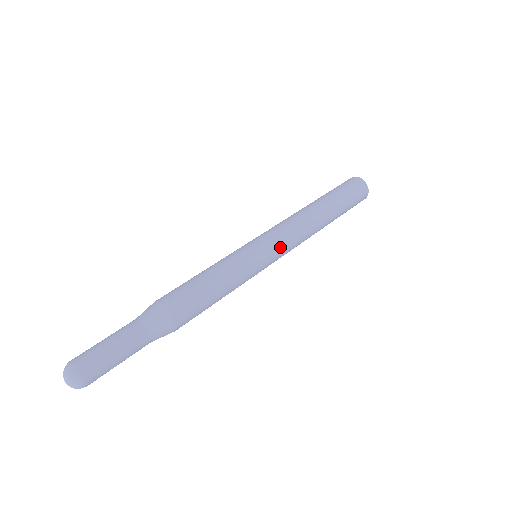
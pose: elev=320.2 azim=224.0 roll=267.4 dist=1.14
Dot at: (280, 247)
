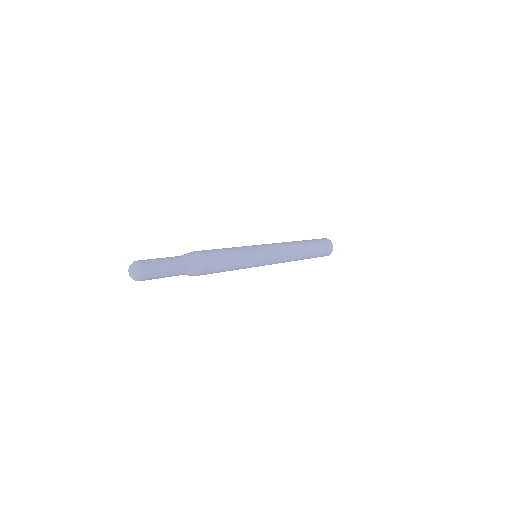
Dot at: (270, 247)
